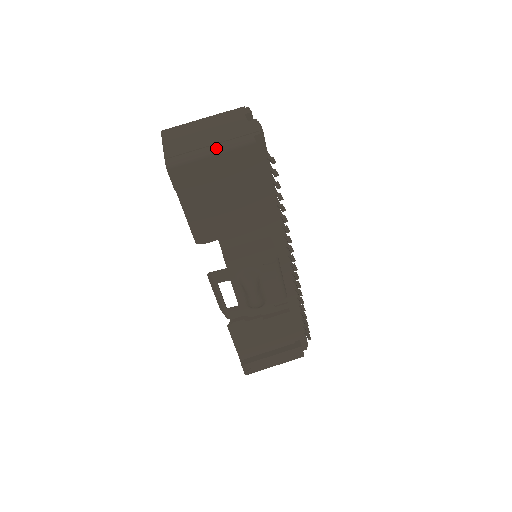
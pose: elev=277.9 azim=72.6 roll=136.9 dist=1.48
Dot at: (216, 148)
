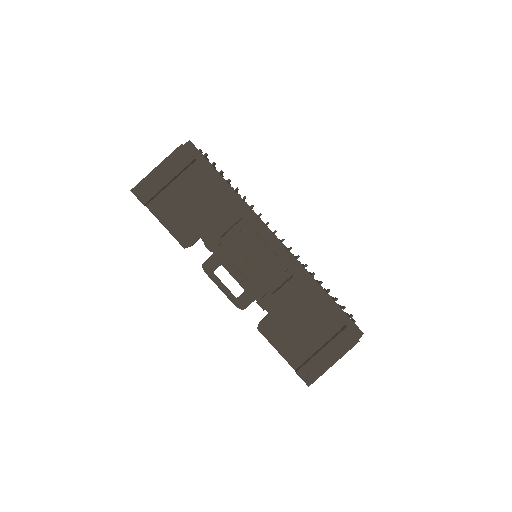
Dot at: occluded
